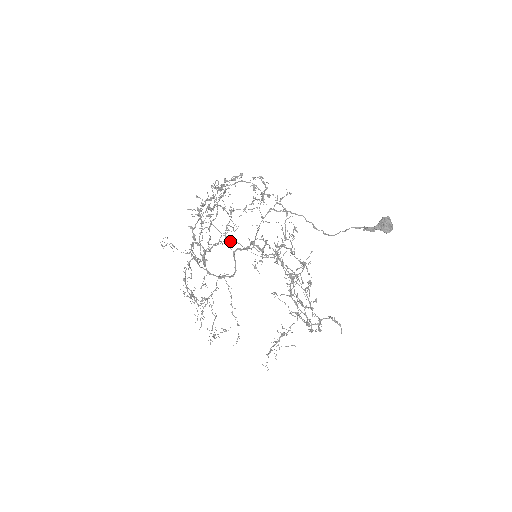
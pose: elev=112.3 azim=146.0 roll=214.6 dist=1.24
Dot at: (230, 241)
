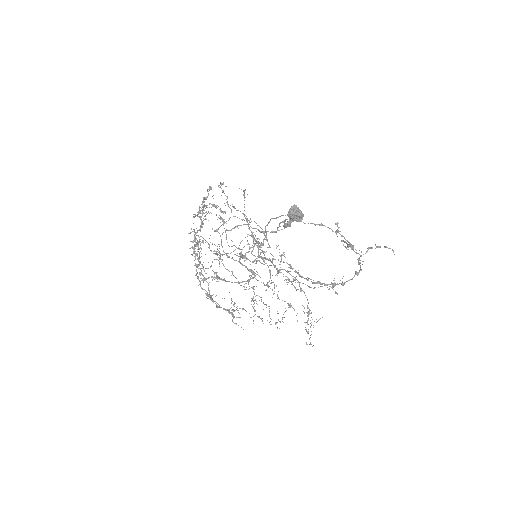
Dot at: (247, 236)
